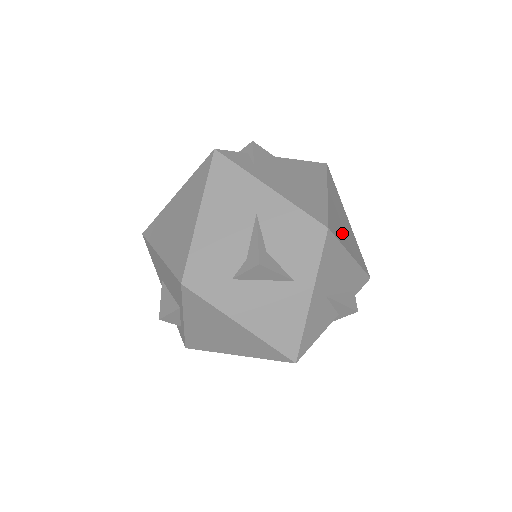
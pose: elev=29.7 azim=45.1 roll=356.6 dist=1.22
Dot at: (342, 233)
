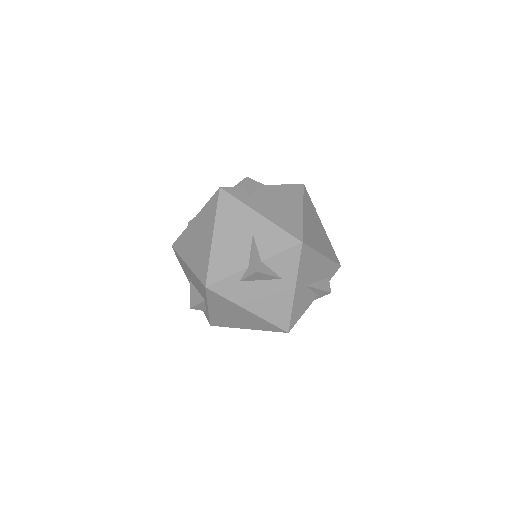
Dot at: (315, 240)
